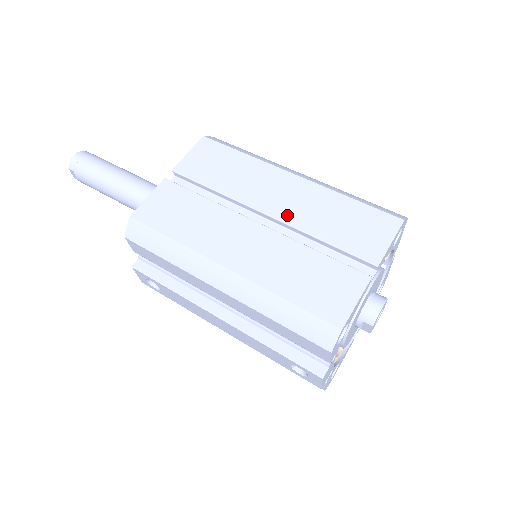
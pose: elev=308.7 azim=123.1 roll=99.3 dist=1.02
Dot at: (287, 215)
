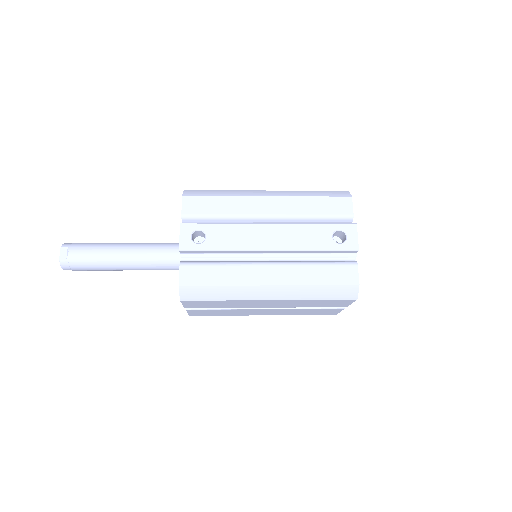
Dot at: occluded
